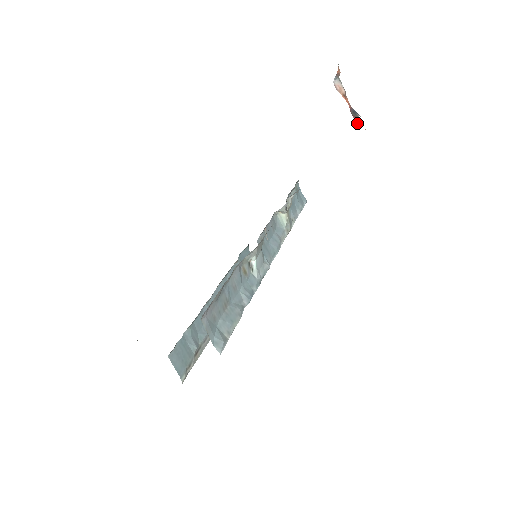
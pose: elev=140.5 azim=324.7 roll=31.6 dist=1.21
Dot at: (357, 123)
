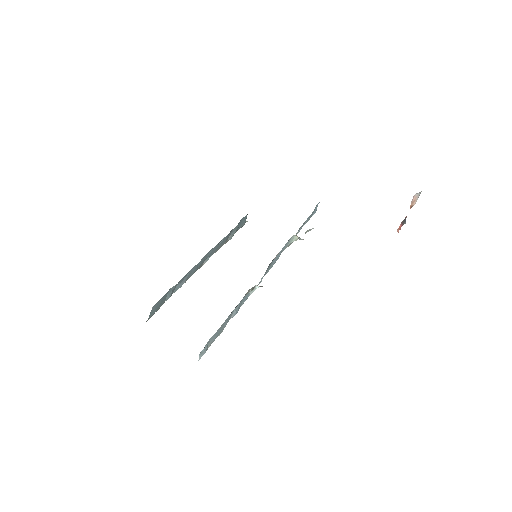
Dot at: (399, 228)
